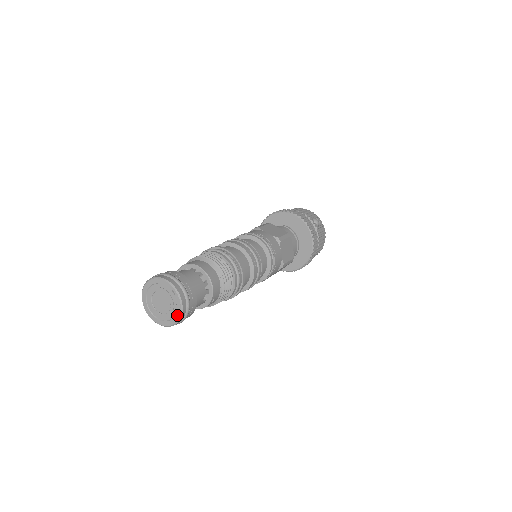
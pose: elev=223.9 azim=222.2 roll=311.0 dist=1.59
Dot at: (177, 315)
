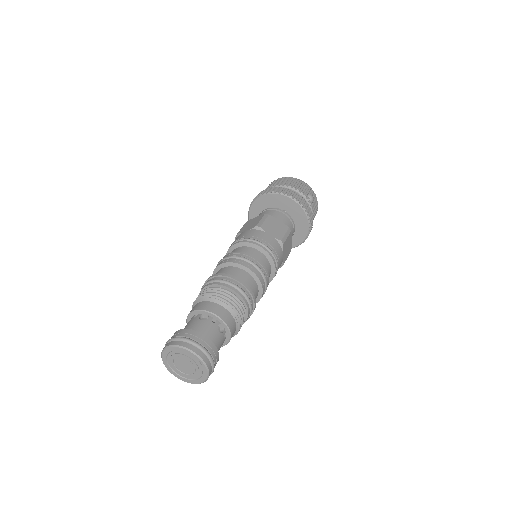
Dot at: (202, 379)
